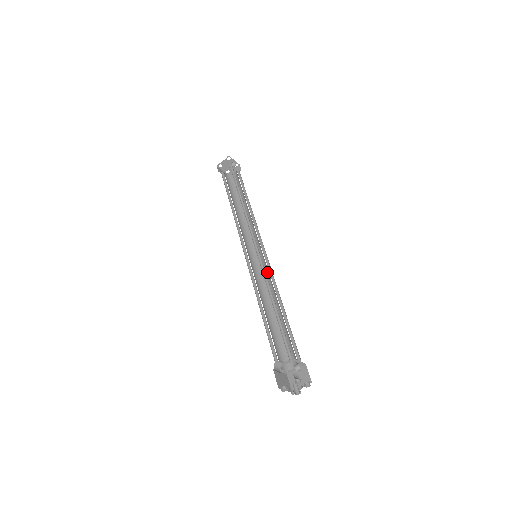
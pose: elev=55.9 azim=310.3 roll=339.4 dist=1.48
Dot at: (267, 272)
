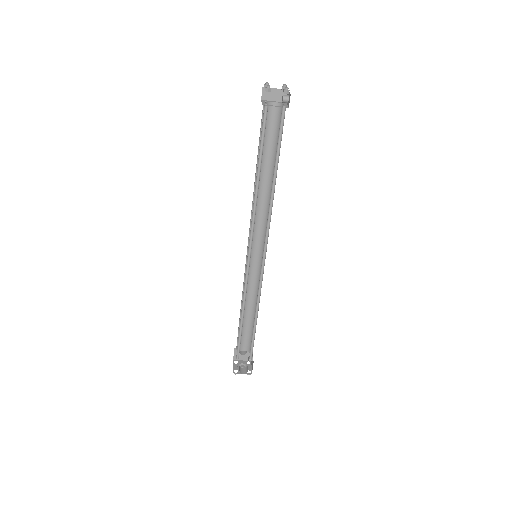
Dot at: (257, 271)
